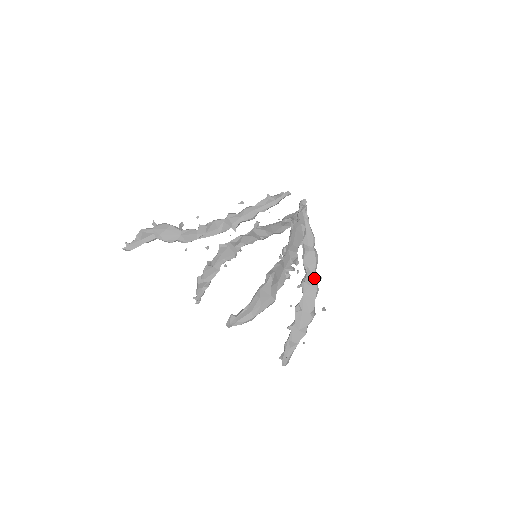
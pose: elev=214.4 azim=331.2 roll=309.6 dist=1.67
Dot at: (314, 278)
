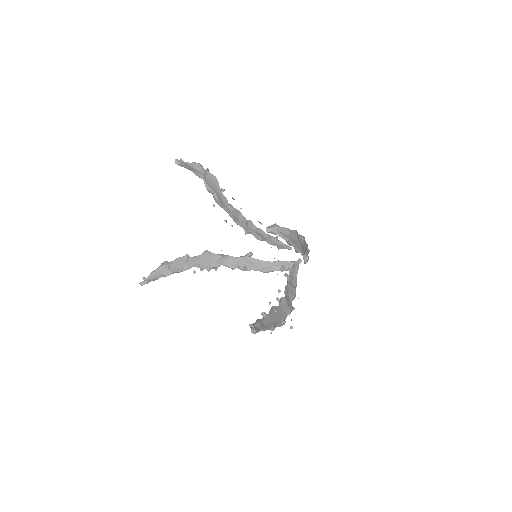
Dot at: (291, 303)
